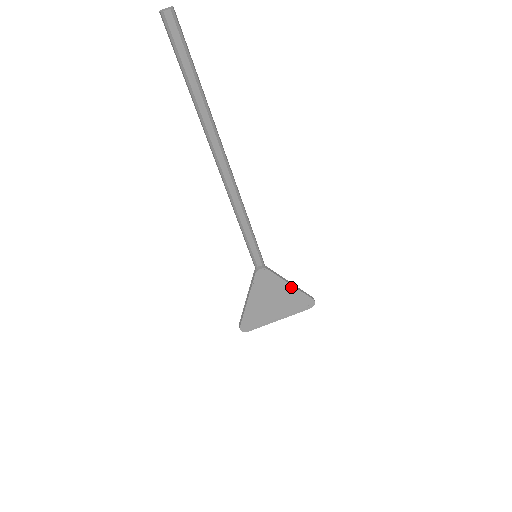
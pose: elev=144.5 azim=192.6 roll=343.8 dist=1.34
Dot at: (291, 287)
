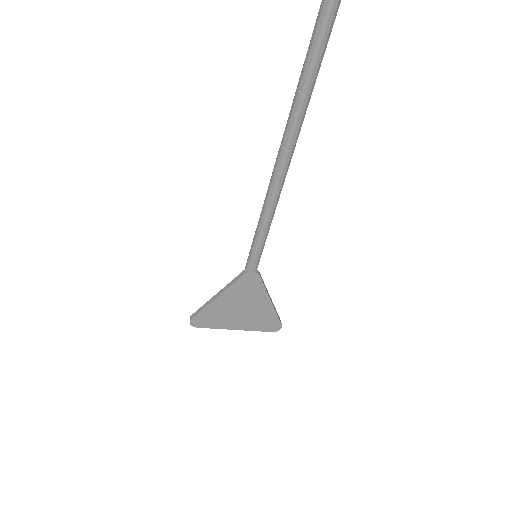
Dot at: (269, 303)
